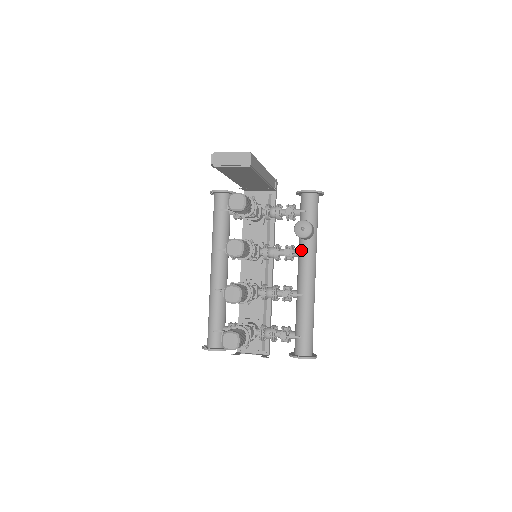
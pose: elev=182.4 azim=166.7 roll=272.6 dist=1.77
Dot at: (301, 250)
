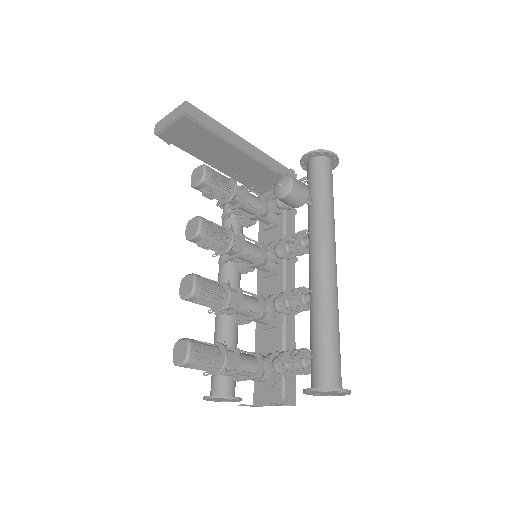
Dot at: (308, 231)
